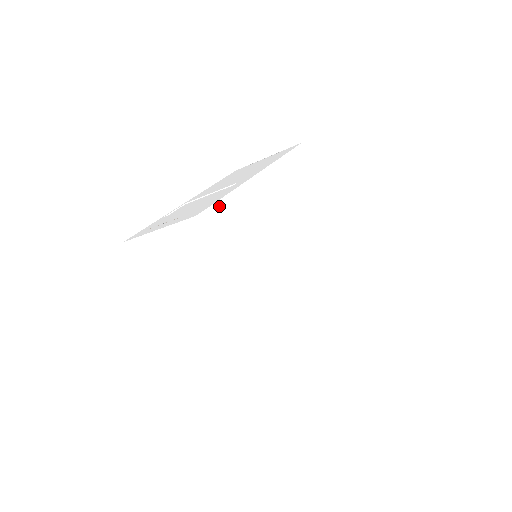
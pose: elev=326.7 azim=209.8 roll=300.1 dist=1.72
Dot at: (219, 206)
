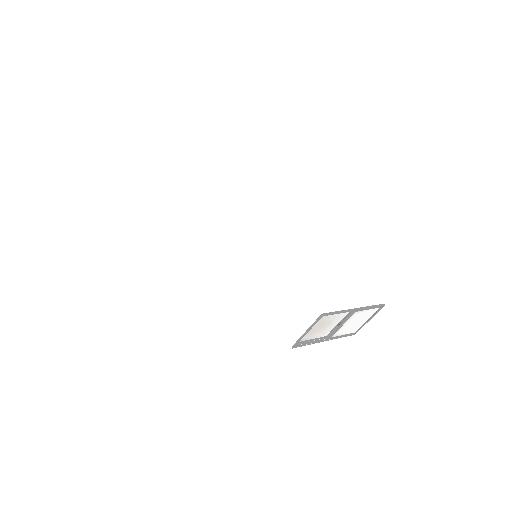
Dot at: (166, 135)
